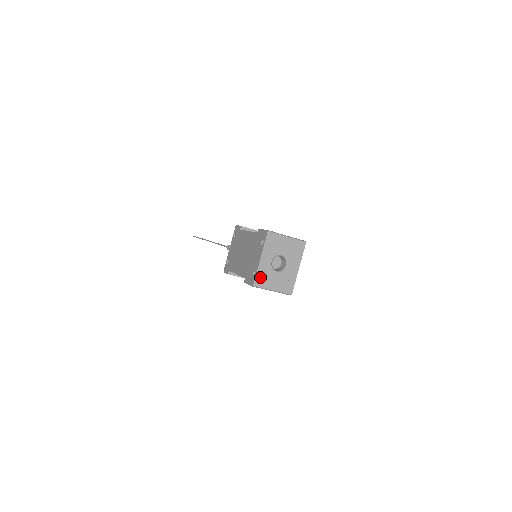
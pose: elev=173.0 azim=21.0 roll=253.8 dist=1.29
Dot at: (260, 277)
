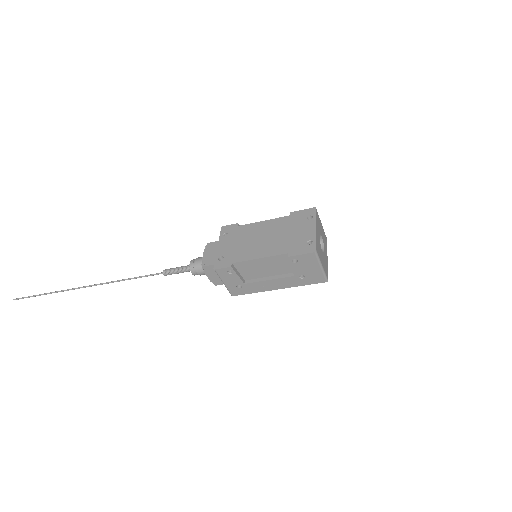
Dot at: (318, 246)
